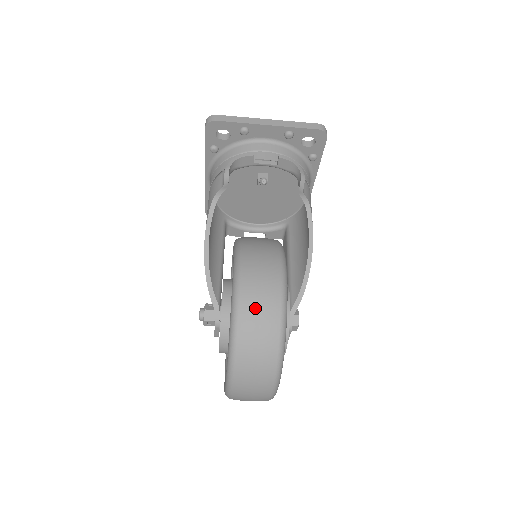
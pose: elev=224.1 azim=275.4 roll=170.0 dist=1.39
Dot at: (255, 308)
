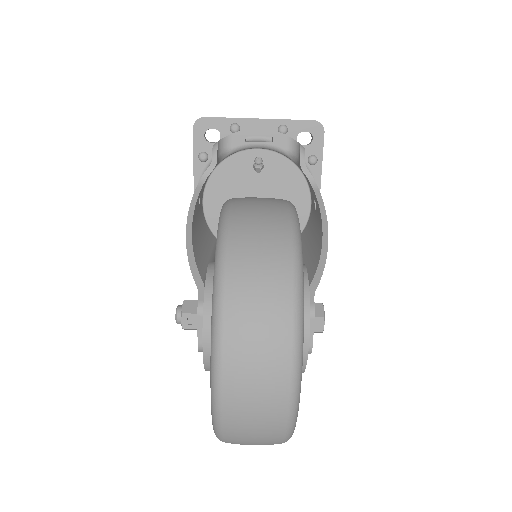
Dot at: (252, 217)
